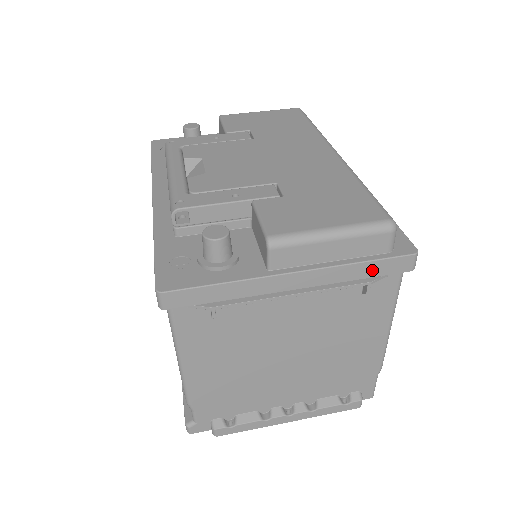
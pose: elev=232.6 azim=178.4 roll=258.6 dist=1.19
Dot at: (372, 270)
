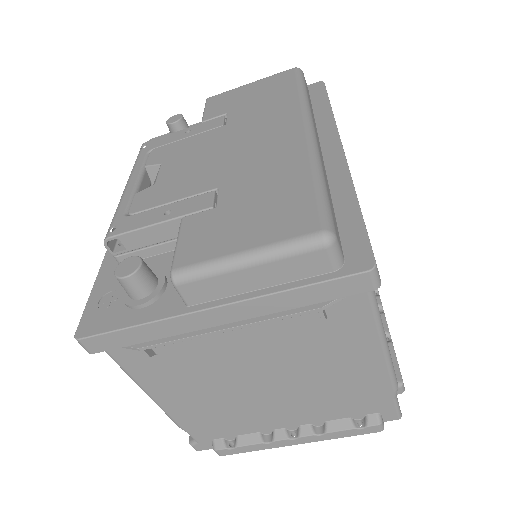
Dot at: (315, 295)
